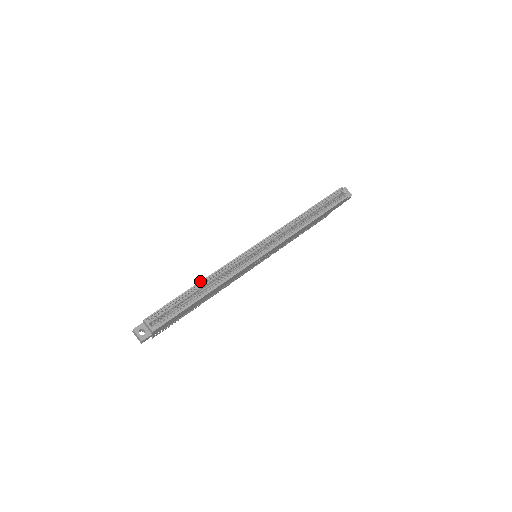
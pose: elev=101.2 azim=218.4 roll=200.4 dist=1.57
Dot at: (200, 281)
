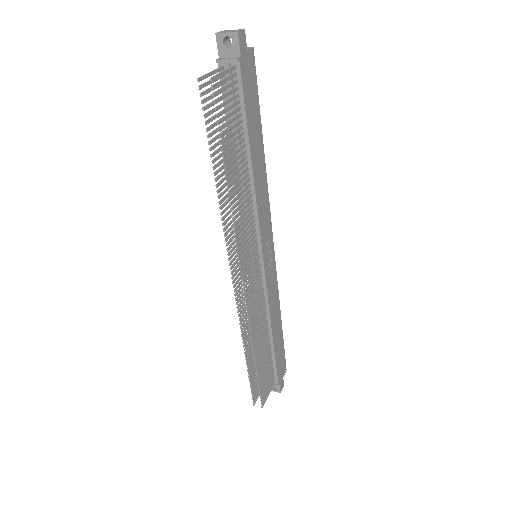
Dot at: occluded
